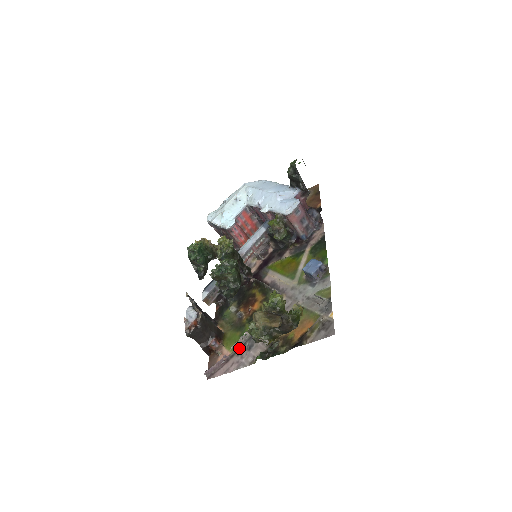
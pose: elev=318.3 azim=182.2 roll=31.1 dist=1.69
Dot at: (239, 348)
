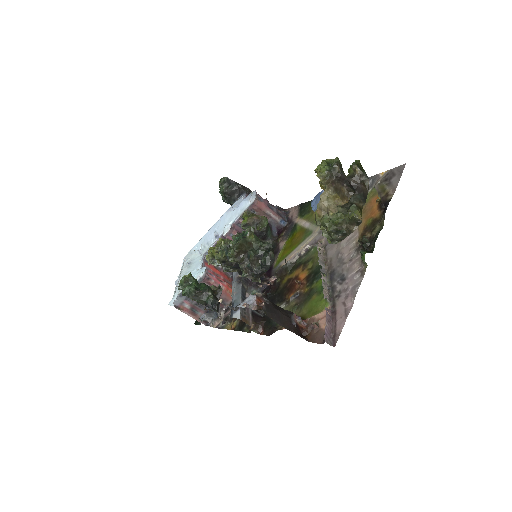
Dot at: (331, 295)
